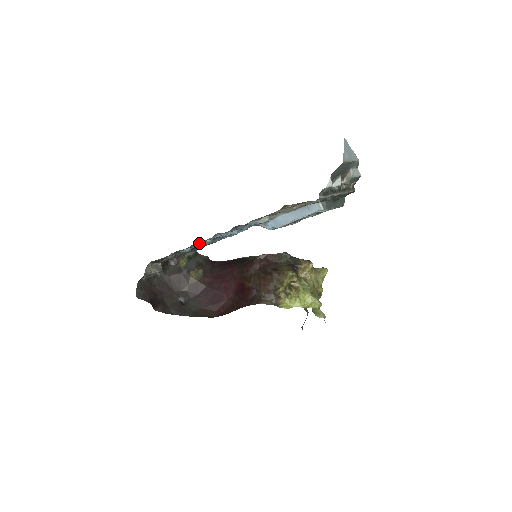
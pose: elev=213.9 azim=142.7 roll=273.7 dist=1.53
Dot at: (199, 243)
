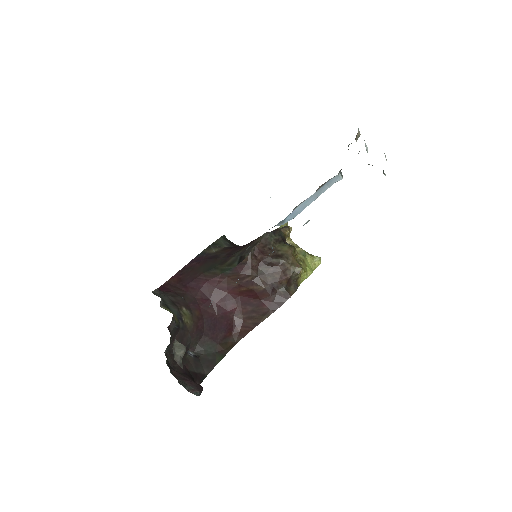
Dot at: occluded
